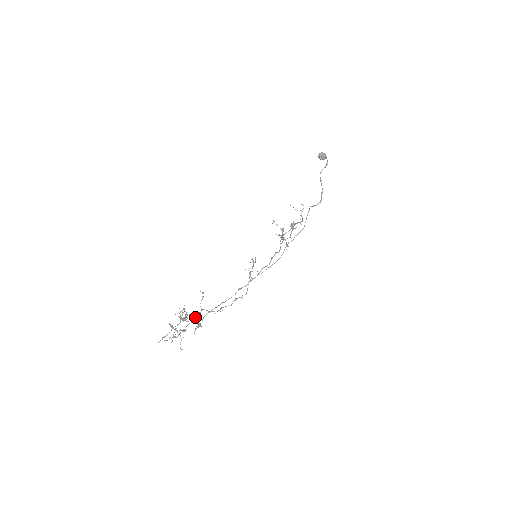
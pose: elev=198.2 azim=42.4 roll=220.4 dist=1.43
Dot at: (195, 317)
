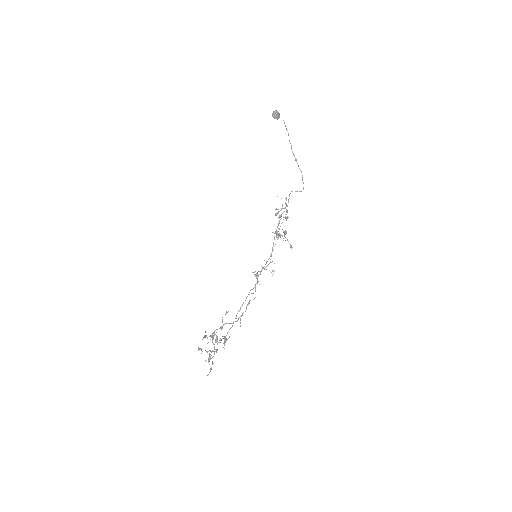
Dot at: occluded
